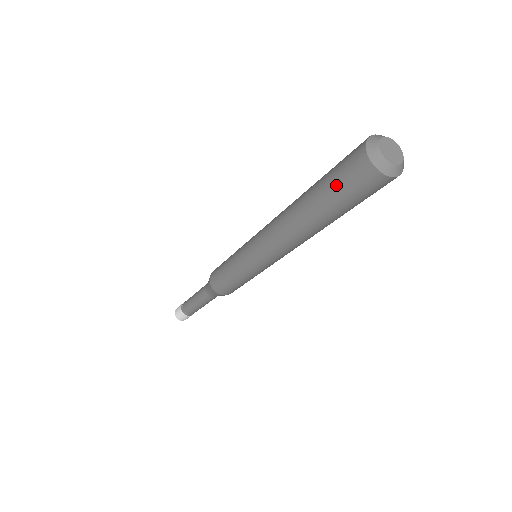
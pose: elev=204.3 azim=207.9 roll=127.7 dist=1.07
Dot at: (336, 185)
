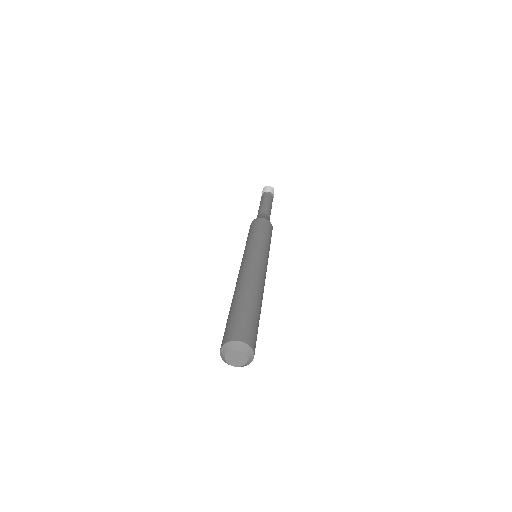
Dot at: occluded
